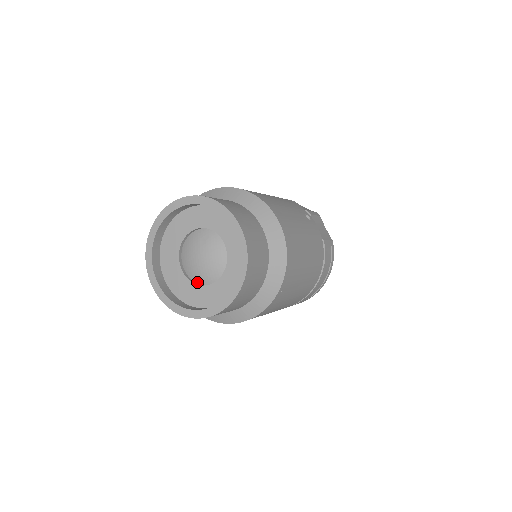
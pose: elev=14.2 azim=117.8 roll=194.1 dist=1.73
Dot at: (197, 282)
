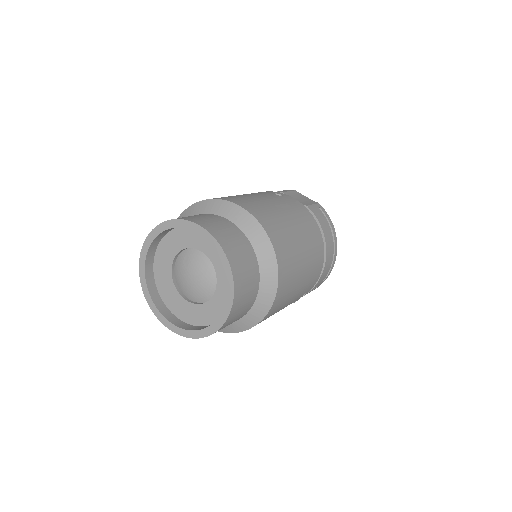
Dot at: (203, 301)
